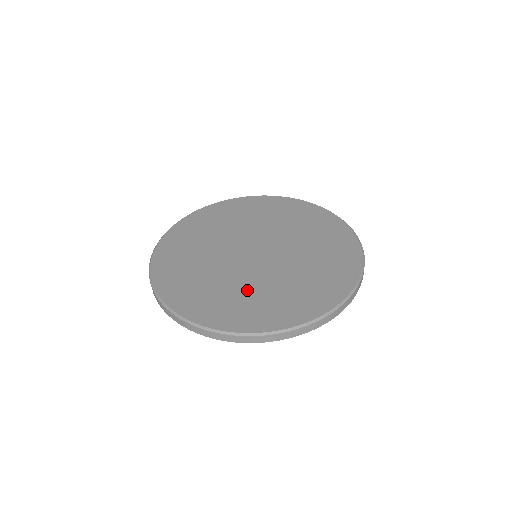
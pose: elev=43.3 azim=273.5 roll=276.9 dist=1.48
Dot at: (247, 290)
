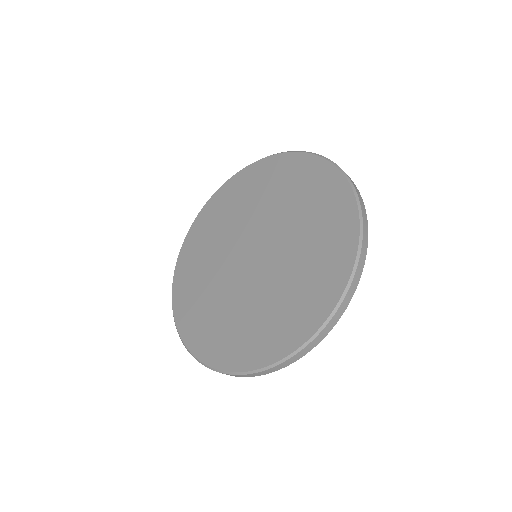
Dot at: (282, 291)
